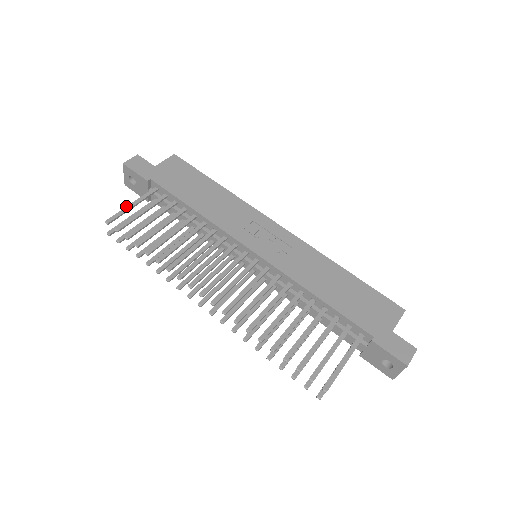
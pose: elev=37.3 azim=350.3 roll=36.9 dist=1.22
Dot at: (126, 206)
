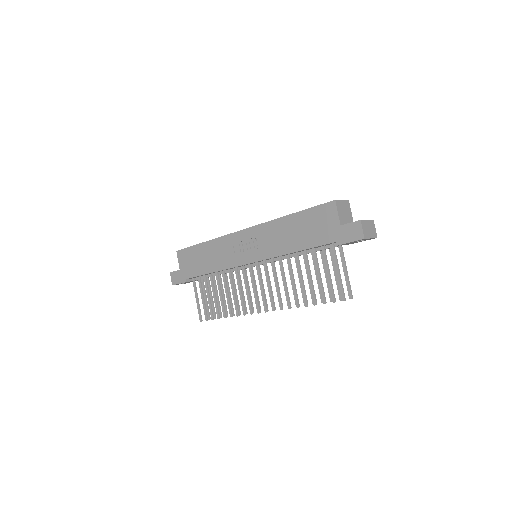
Dot at: occluded
